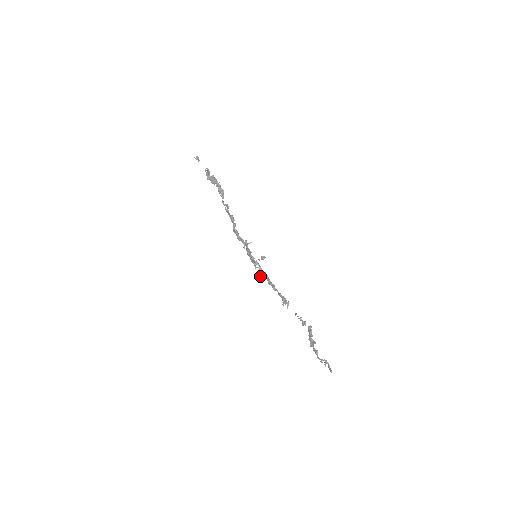
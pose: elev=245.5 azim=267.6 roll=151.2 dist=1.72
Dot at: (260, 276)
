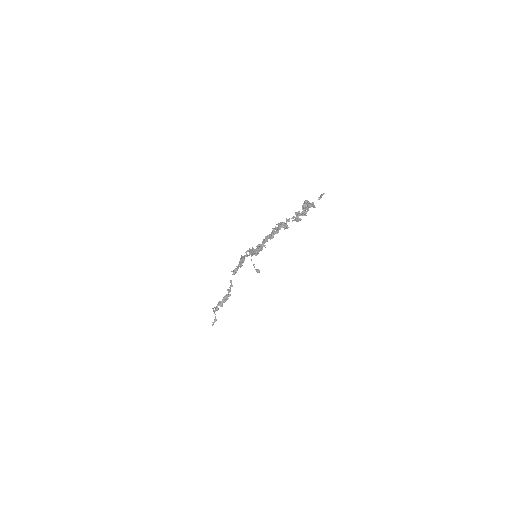
Dot at: (242, 256)
